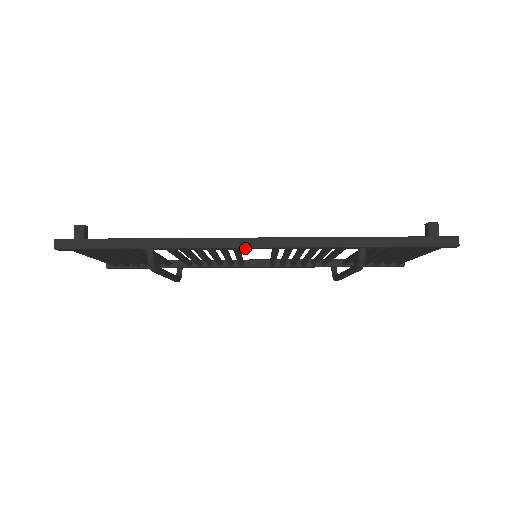
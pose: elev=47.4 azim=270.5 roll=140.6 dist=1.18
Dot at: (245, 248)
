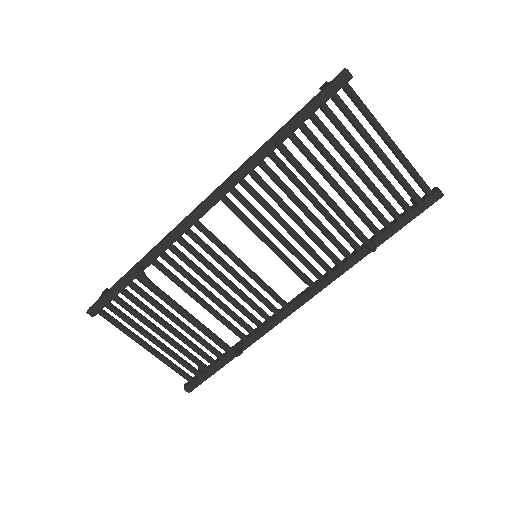
Dot at: (197, 213)
